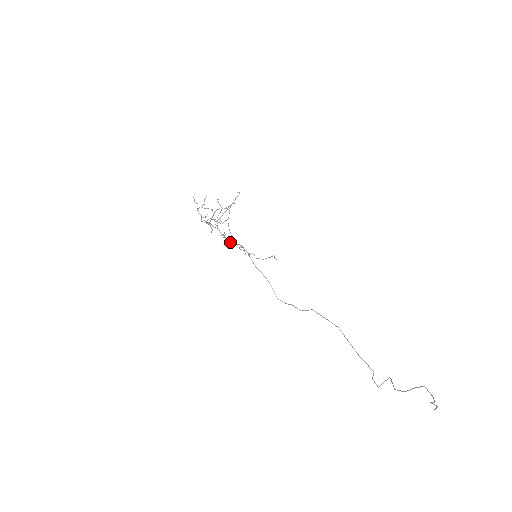
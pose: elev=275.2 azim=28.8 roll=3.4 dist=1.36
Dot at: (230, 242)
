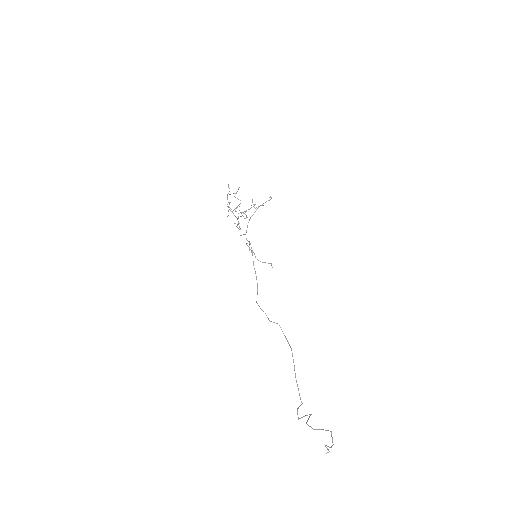
Dot at: (241, 235)
